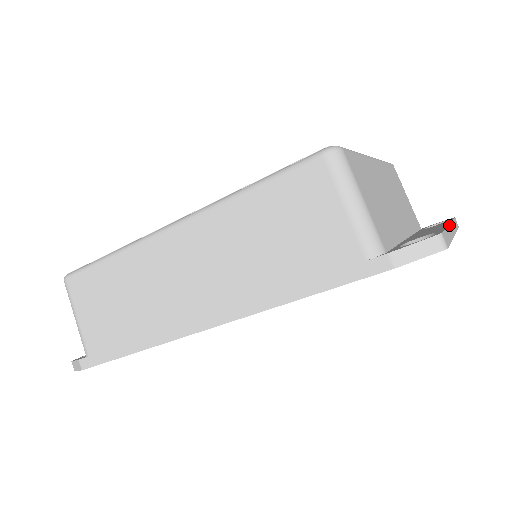
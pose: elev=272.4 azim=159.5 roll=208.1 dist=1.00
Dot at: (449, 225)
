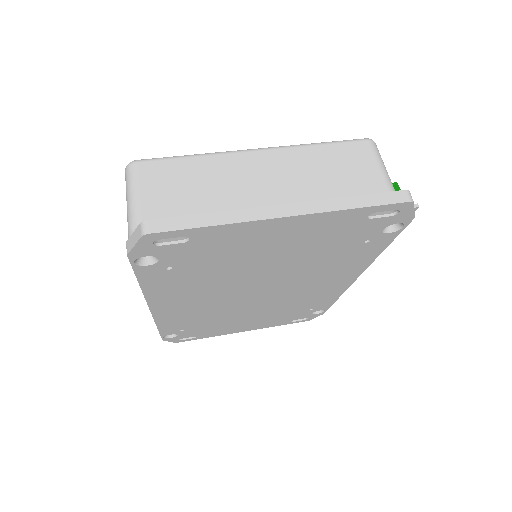
Dot at: (262, 207)
